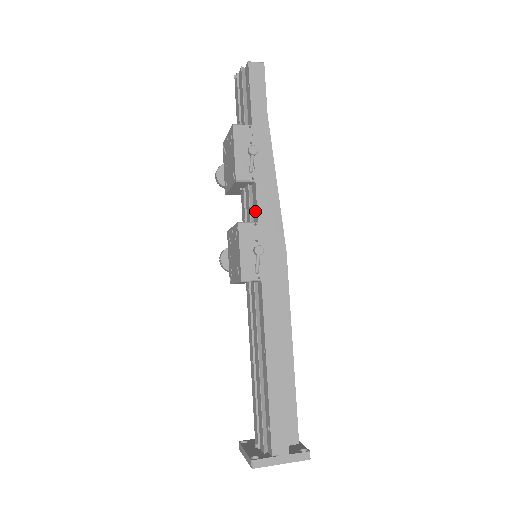
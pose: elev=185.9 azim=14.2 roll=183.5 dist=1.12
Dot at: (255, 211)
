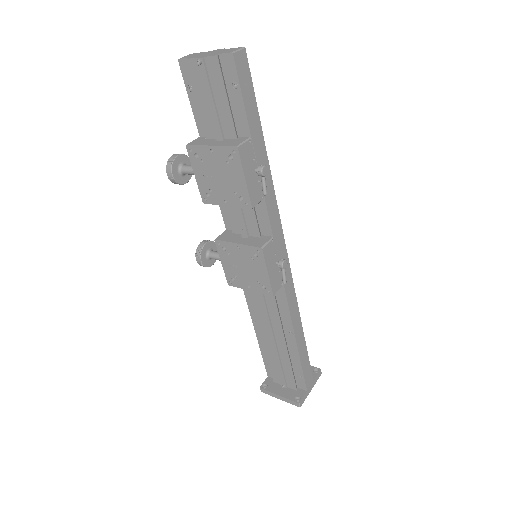
Dot at: (265, 226)
